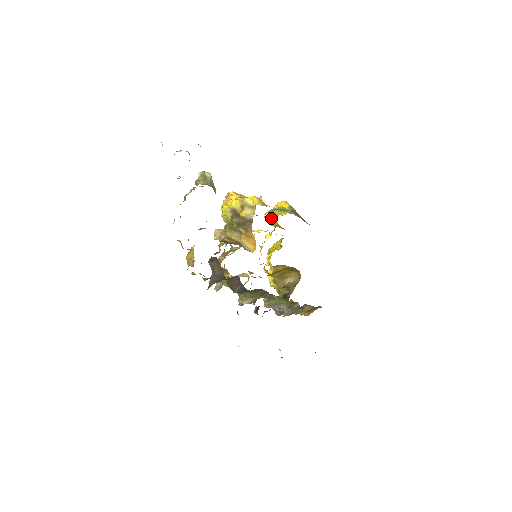
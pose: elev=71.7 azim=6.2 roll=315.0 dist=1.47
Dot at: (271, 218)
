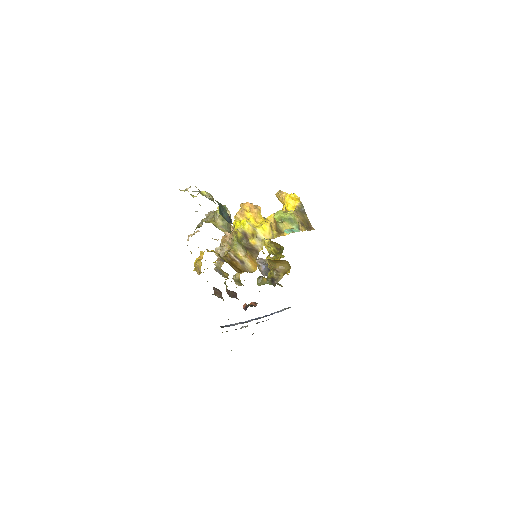
Dot at: (281, 200)
